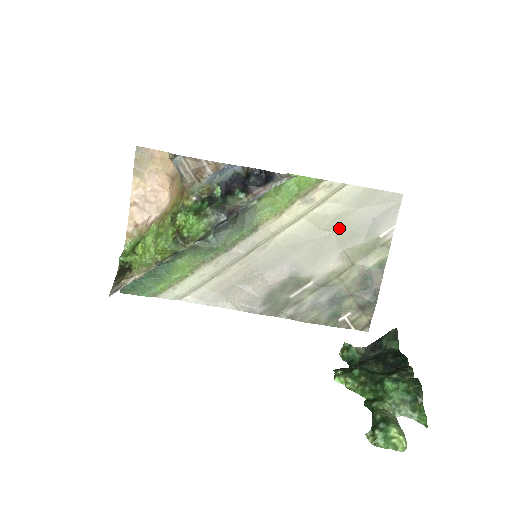
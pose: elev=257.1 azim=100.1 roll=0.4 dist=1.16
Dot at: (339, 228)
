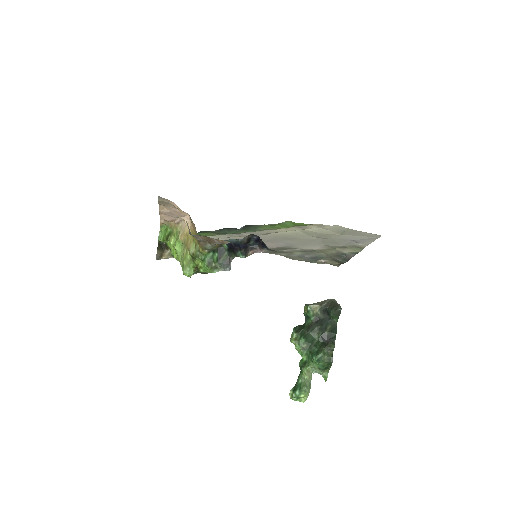
Dot at: (325, 238)
